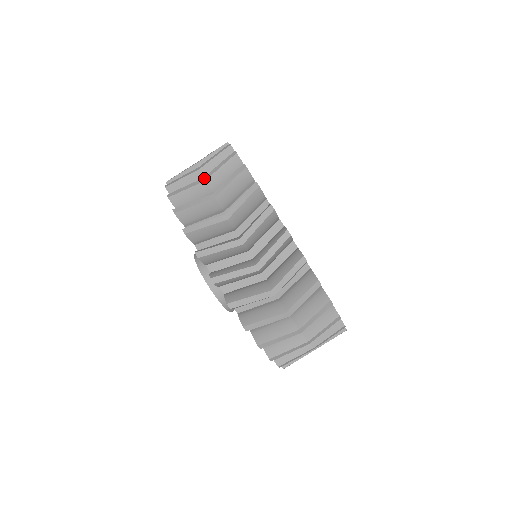
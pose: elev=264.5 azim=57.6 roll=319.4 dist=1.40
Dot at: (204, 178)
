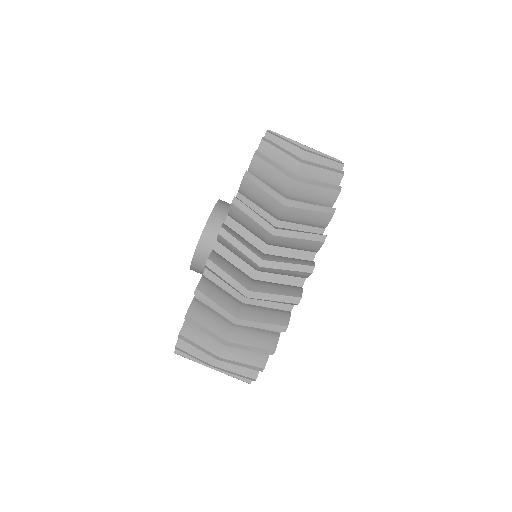
Dot at: occluded
